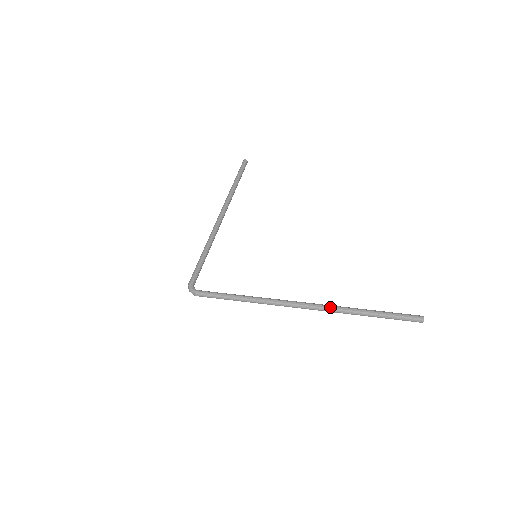
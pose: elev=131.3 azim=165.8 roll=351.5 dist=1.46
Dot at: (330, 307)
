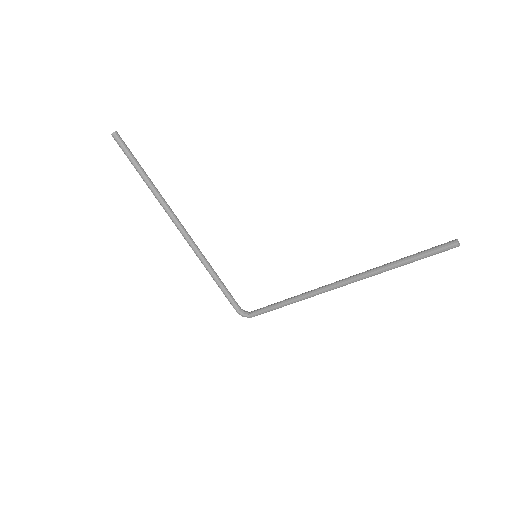
Dot at: (365, 278)
